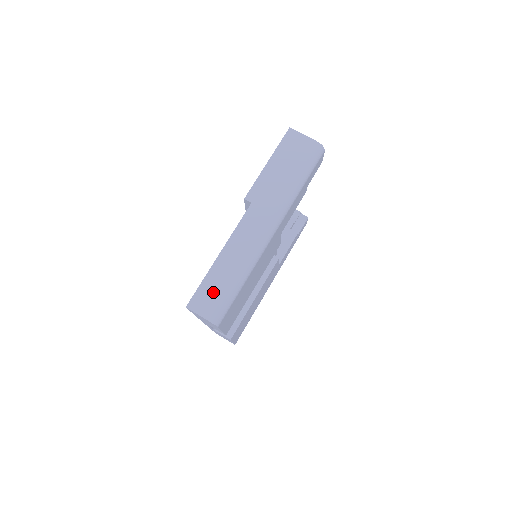
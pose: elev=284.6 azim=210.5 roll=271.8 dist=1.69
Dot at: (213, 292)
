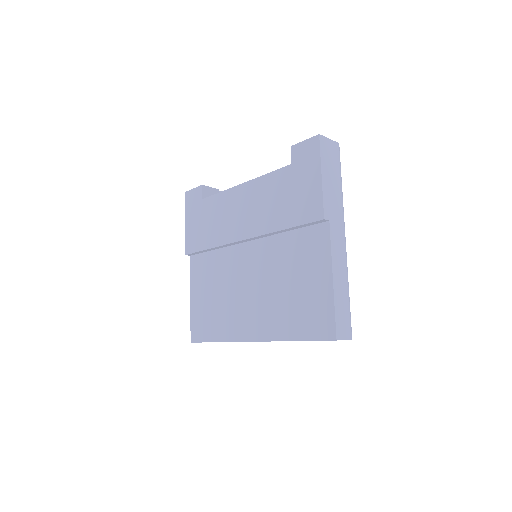
Dot at: (344, 315)
